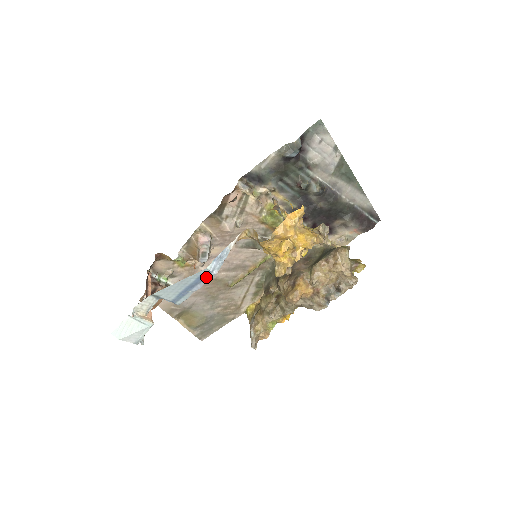
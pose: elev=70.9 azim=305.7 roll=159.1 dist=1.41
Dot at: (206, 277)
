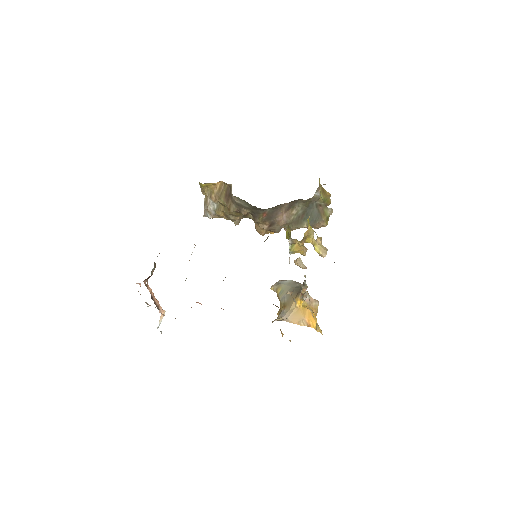
Dot at: occluded
